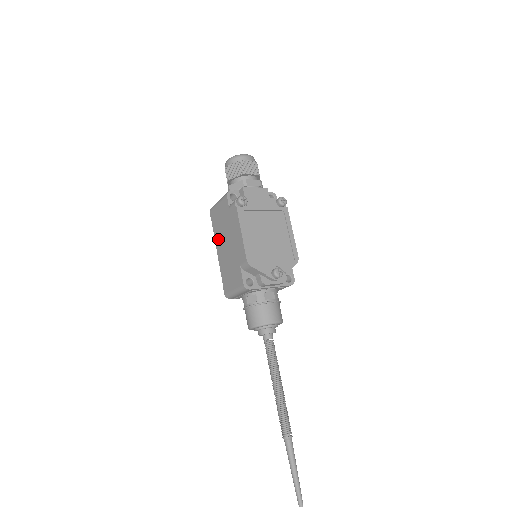
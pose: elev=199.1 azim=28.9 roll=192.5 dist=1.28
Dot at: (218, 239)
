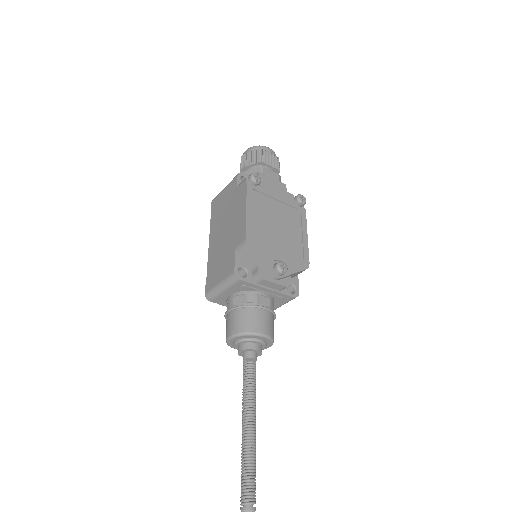
Dot at: (214, 228)
